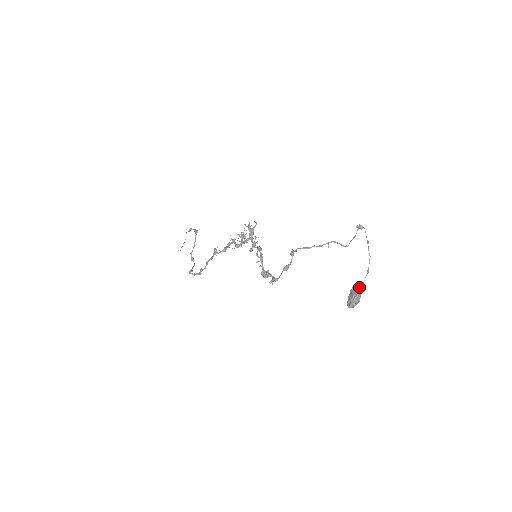
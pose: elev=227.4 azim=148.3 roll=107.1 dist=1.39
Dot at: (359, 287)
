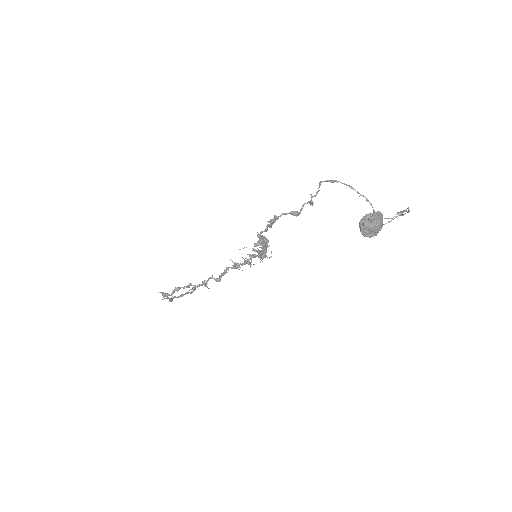
Dot at: (382, 221)
